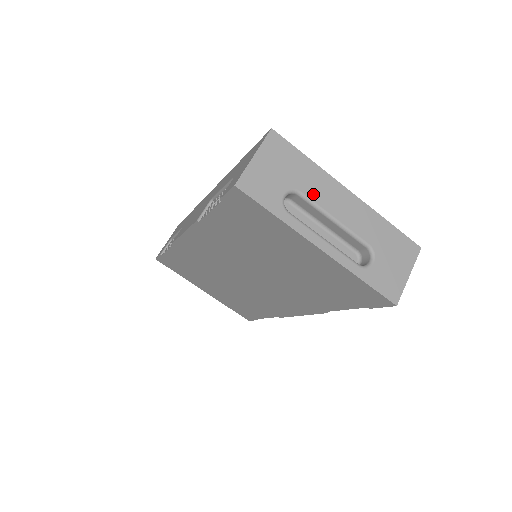
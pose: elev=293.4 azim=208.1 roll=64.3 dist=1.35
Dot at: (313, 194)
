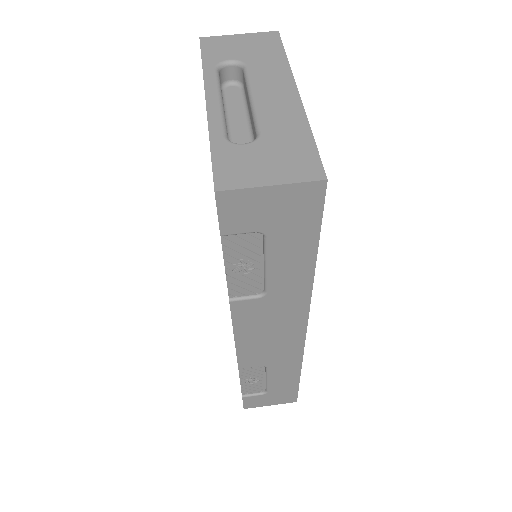
Dot at: (256, 73)
